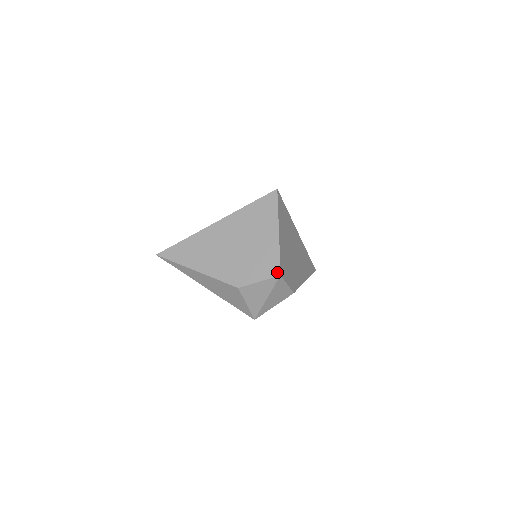
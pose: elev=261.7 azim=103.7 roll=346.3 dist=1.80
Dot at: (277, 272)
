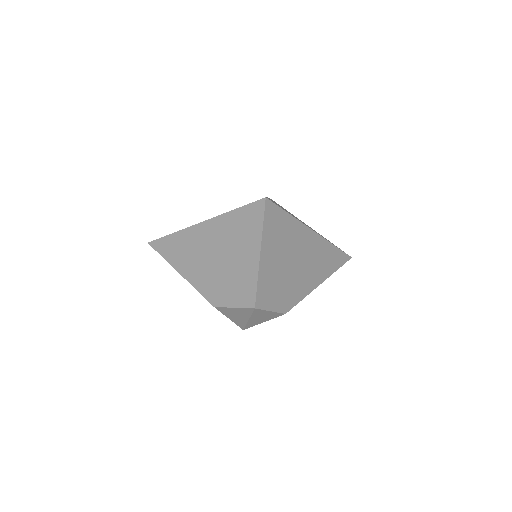
Dot at: (252, 303)
